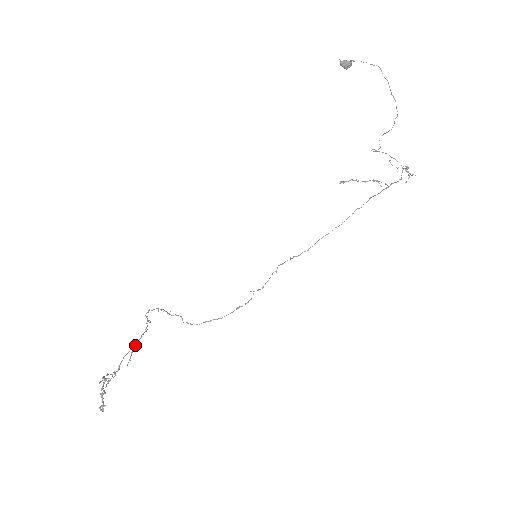
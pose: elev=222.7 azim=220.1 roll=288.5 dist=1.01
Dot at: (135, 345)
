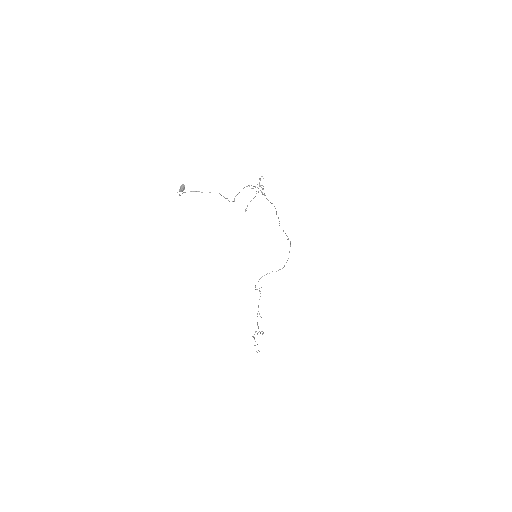
Dot at: (258, 311)
